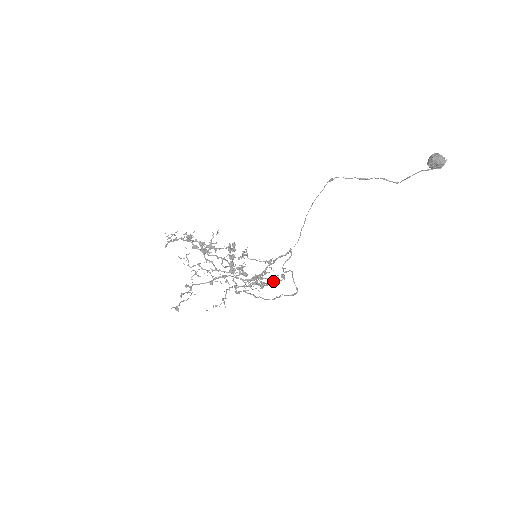
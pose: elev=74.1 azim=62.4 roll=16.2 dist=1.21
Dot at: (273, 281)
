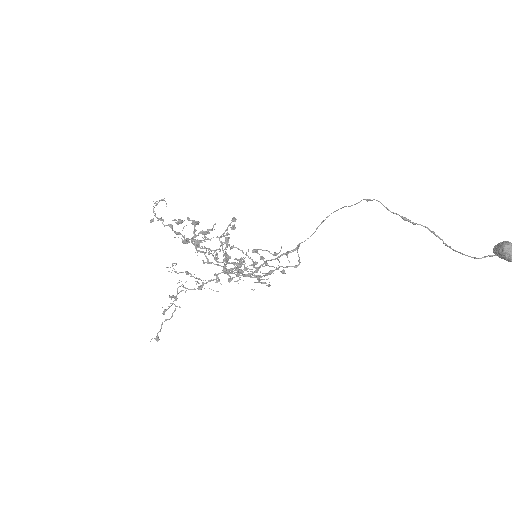
Dot at: (274, 255)
